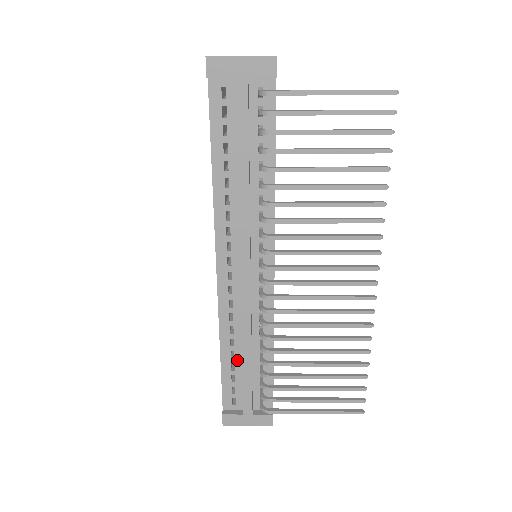
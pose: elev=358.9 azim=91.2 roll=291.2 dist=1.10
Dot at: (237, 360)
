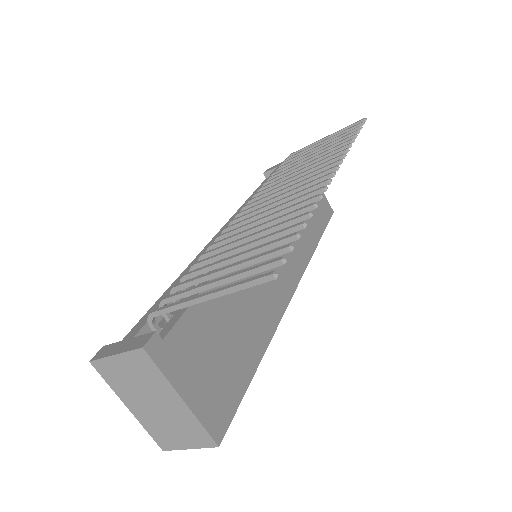
Dot at: occluded
